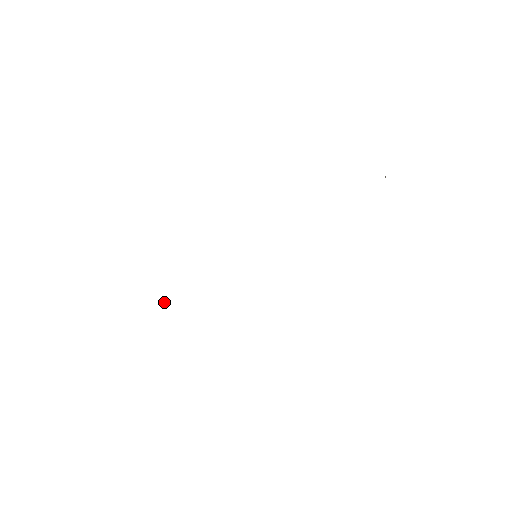
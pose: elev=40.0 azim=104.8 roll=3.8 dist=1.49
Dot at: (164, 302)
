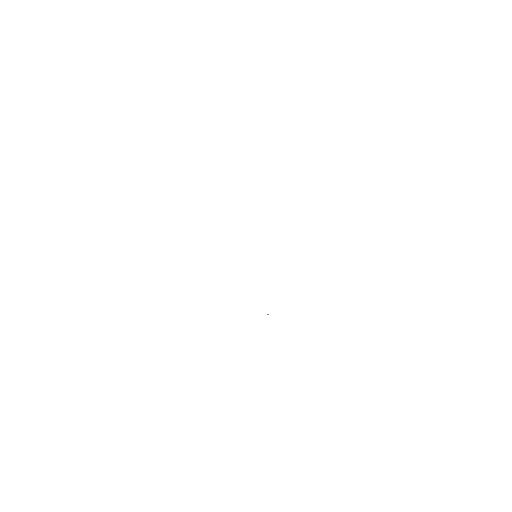
Dot at: occluded
